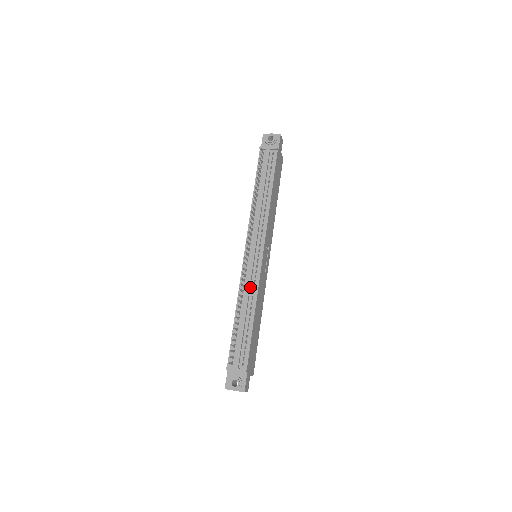
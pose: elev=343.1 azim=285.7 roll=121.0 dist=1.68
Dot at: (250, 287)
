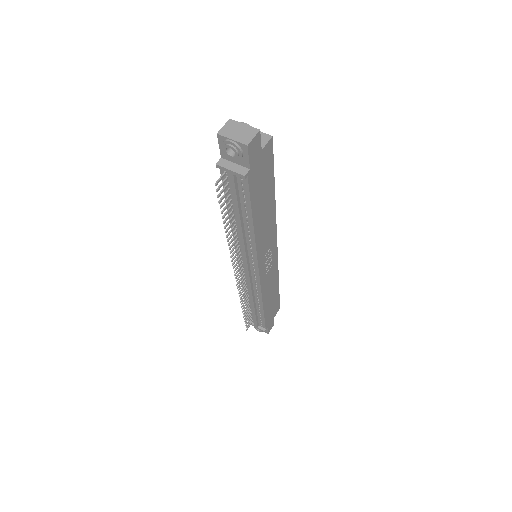
Dot at: (253, 290)
